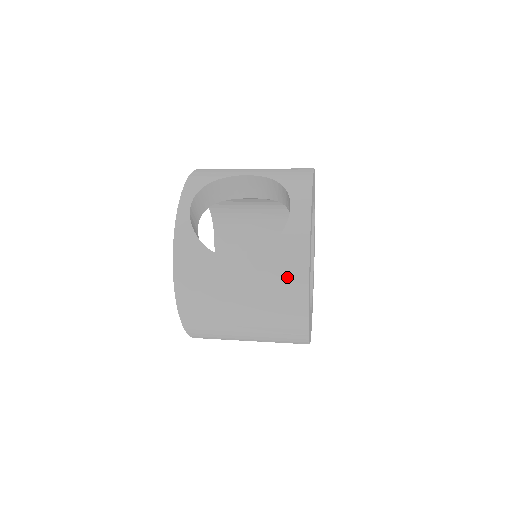
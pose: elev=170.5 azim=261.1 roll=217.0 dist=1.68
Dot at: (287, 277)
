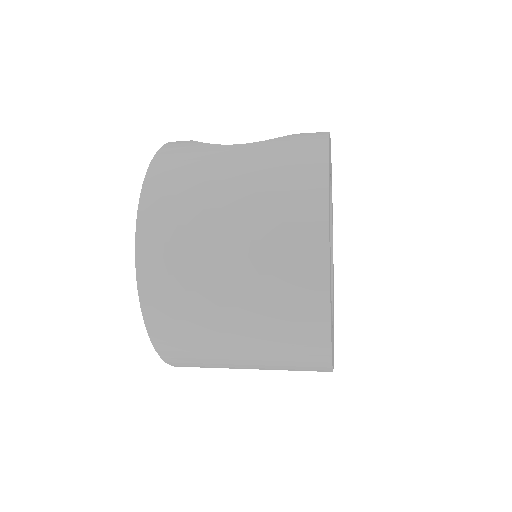
Dot at: (300, 150)
